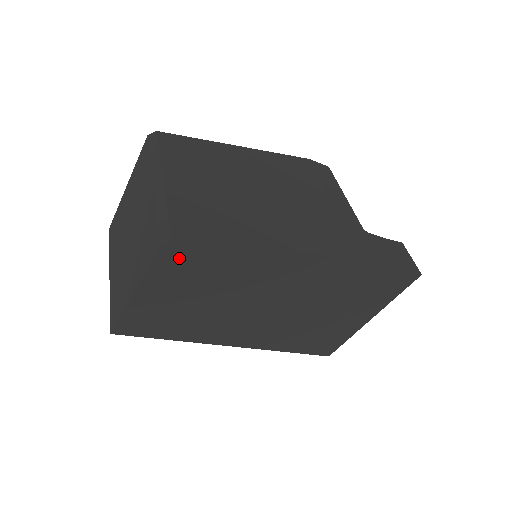
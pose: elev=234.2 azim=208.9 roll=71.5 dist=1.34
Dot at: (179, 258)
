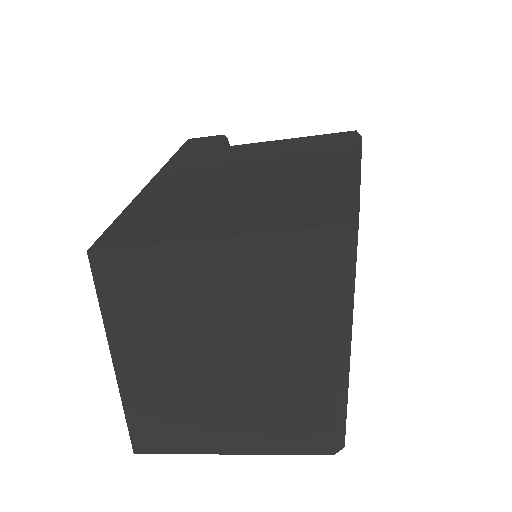
Dot at: occluded
